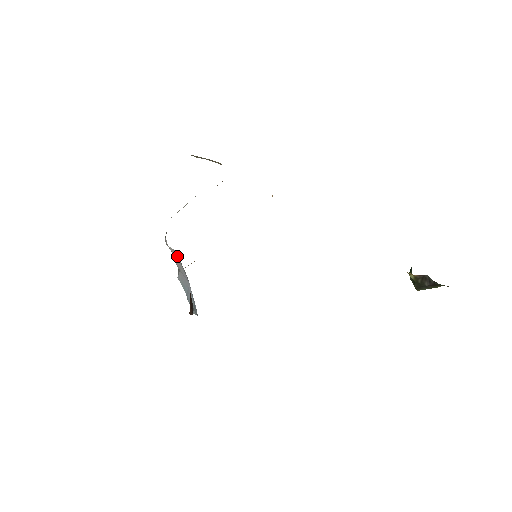
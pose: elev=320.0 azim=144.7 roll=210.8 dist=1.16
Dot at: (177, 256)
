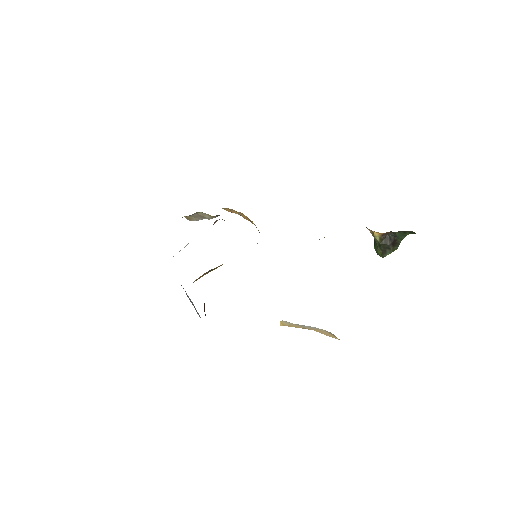
Dot at: occluded
